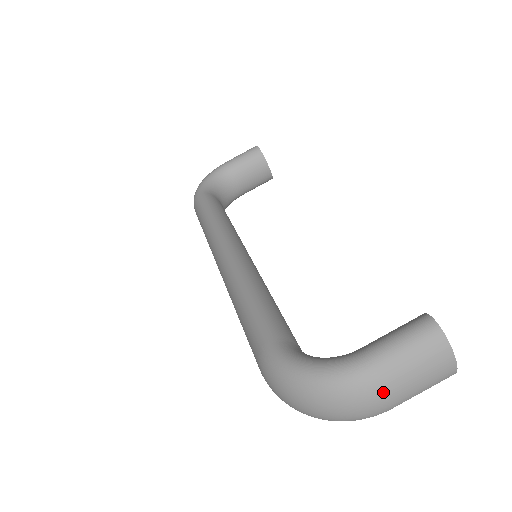
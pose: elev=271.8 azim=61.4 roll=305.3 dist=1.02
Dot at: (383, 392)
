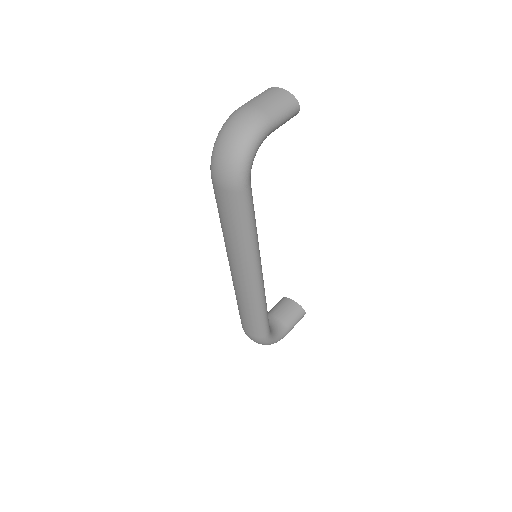
Dot at: (247, 106)
